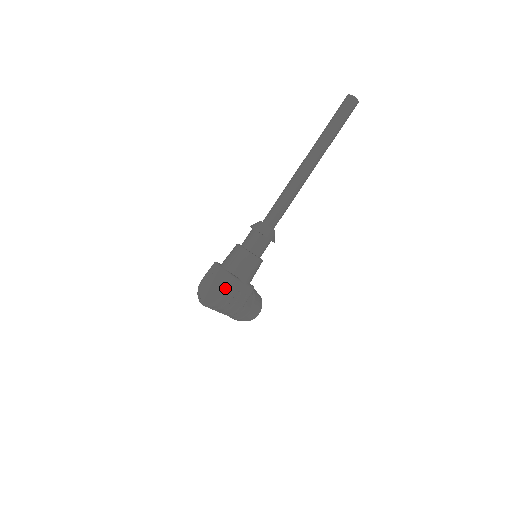
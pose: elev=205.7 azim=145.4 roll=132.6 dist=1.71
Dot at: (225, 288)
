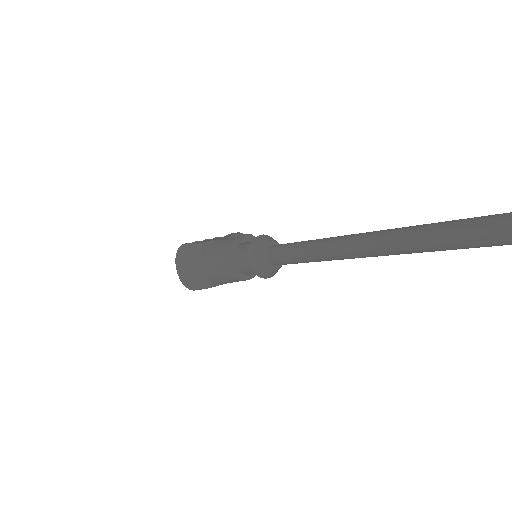
Dot at: (197, 288)
